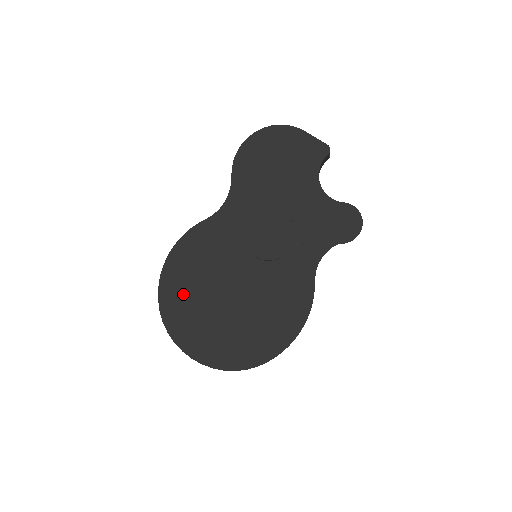
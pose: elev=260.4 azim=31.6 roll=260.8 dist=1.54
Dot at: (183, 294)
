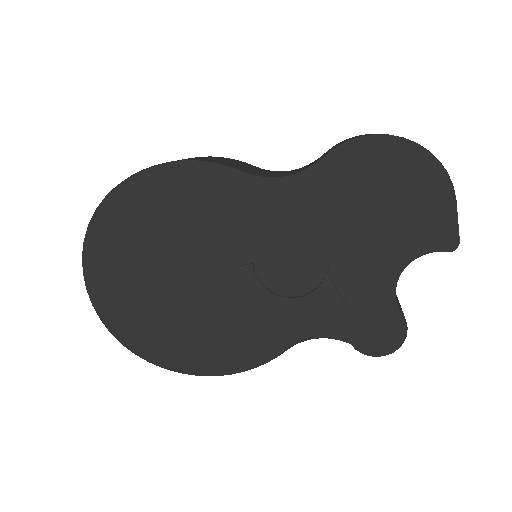
Dot at: (138, 221)
